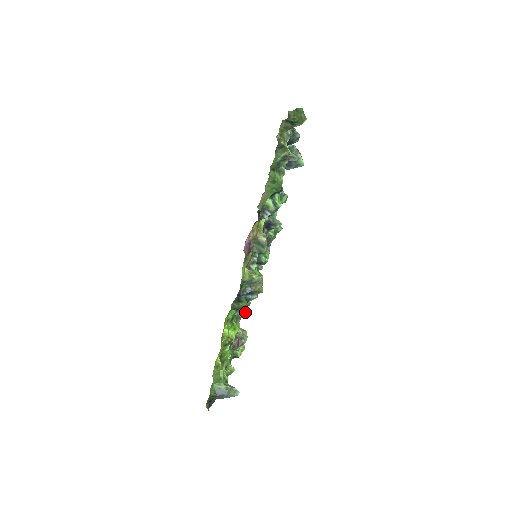
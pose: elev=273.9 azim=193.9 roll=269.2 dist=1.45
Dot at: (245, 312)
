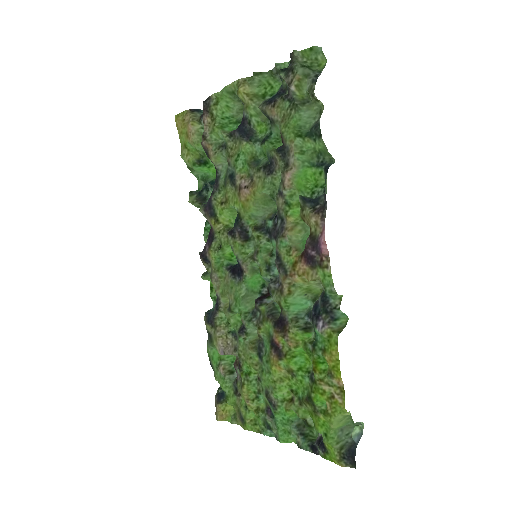
Dot at: occluded
